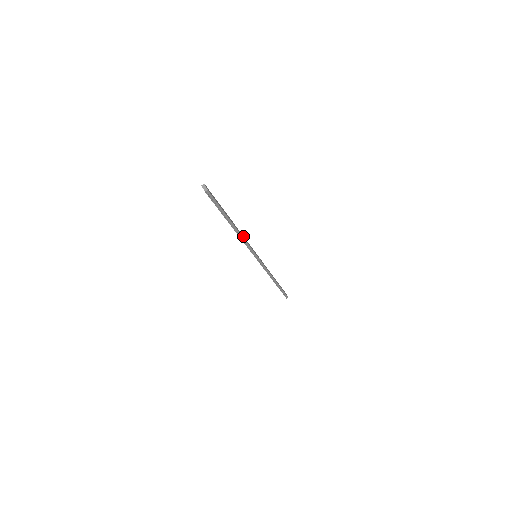
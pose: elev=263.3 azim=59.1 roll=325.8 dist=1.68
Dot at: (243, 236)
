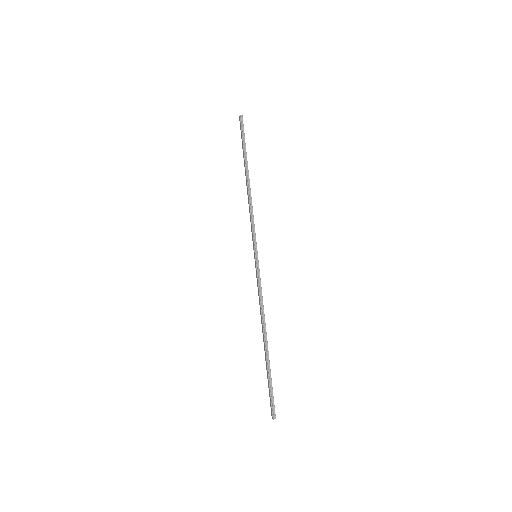
Dot at: occluded
